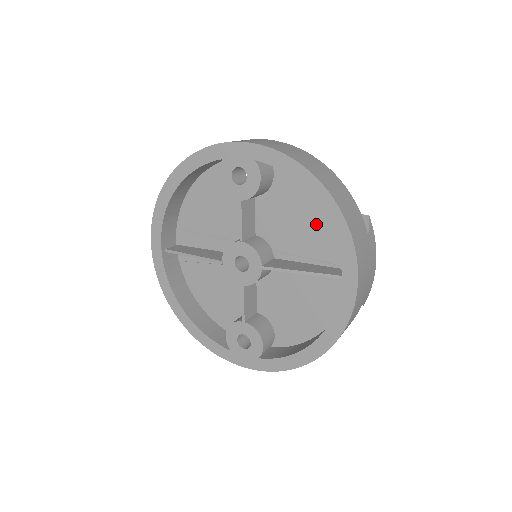
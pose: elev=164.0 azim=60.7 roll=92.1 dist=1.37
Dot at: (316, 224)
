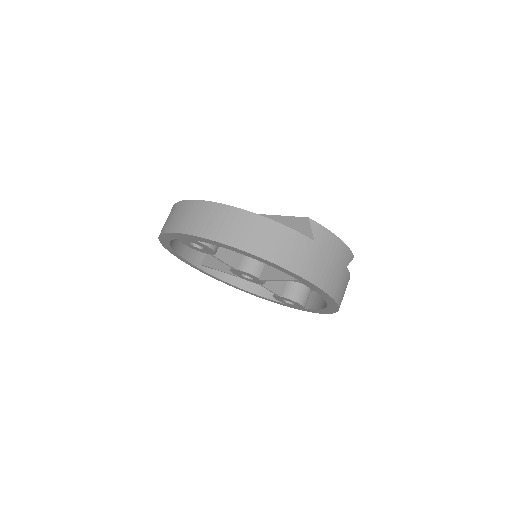
Dot at: occluded
